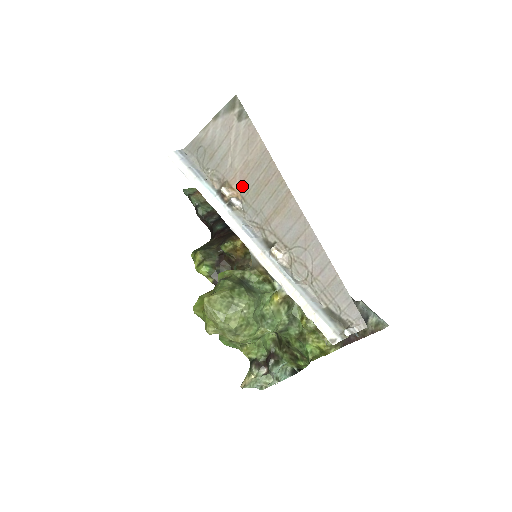
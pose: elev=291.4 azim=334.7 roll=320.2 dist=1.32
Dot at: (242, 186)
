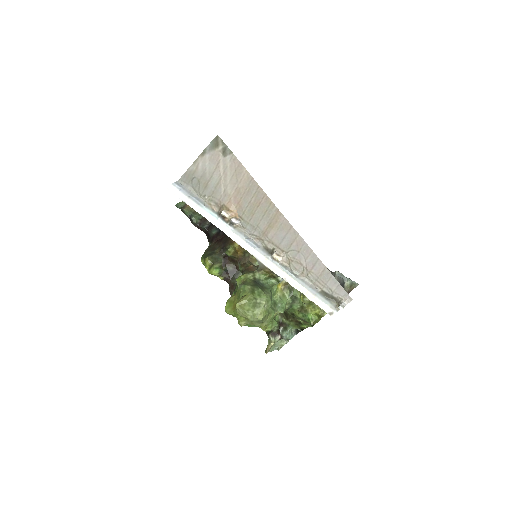
Dot at: (238, 208)
